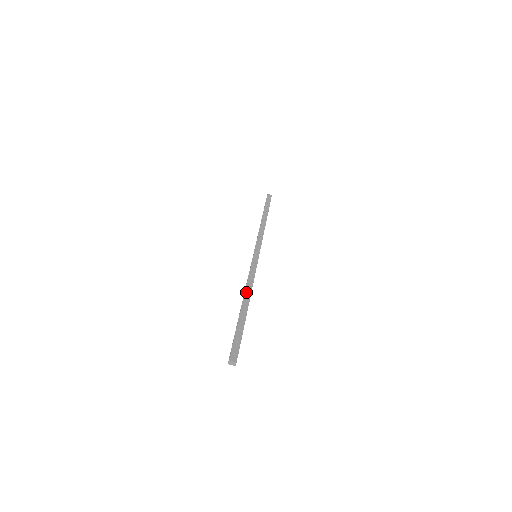
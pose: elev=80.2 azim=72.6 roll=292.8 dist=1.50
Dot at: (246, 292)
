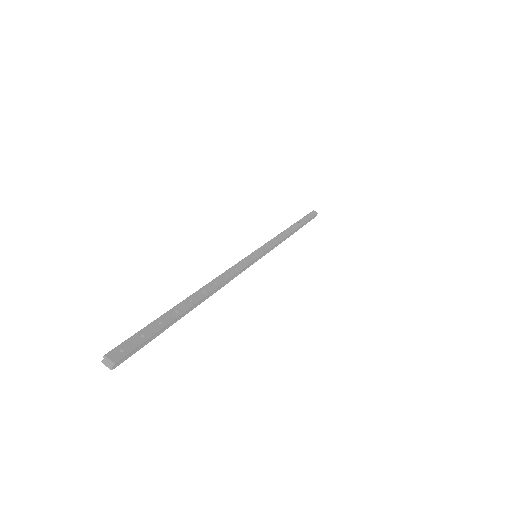
Dot at: (209, 284)
